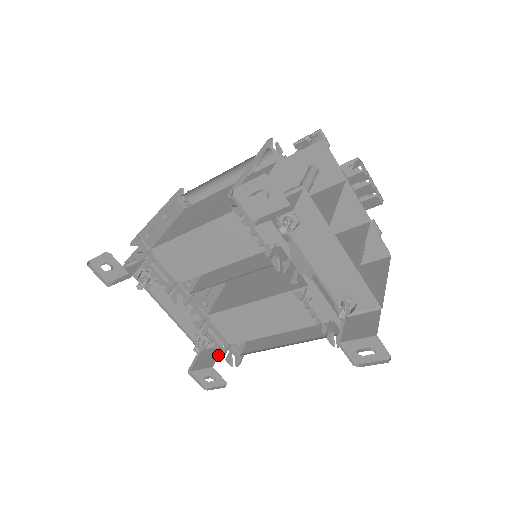
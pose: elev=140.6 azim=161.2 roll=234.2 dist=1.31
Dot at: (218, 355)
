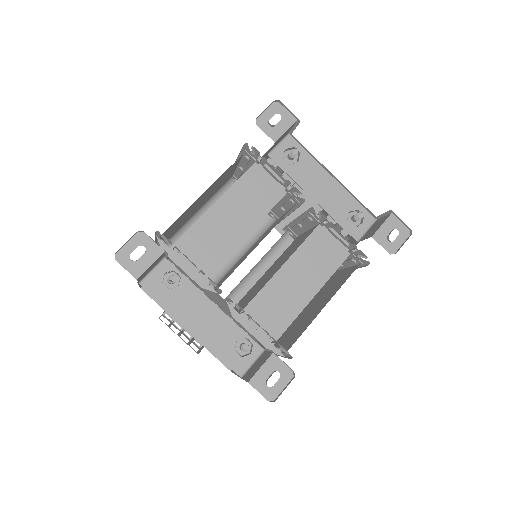
Dot at: (268, 351)
